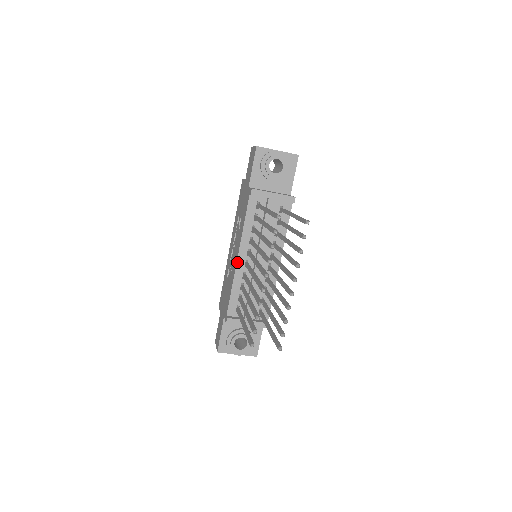
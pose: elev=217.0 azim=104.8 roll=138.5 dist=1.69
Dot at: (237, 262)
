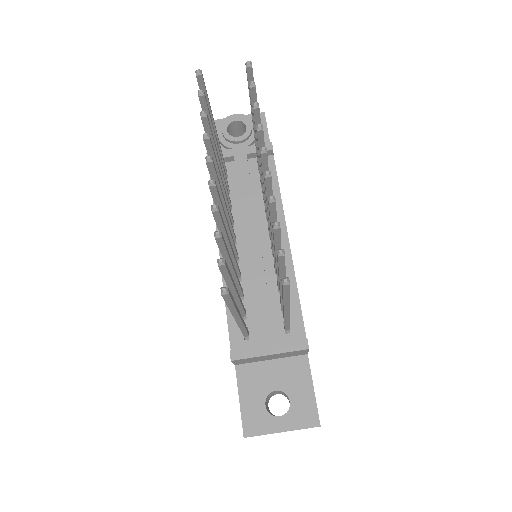
Dot at: occluded
